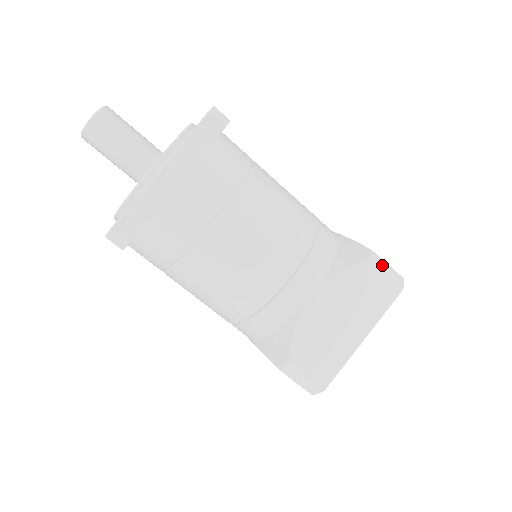
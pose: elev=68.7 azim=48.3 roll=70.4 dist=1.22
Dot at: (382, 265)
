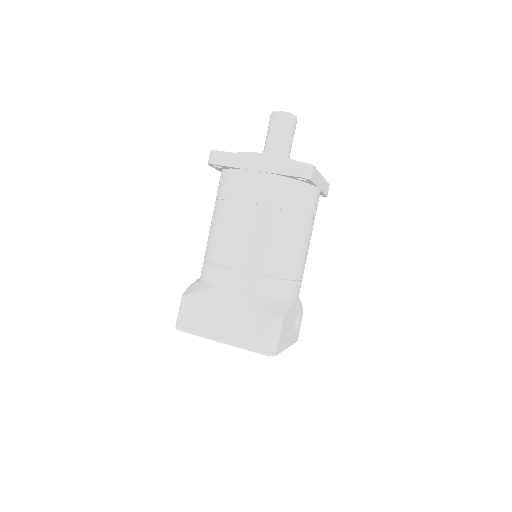
Dot at: (274, 331)
